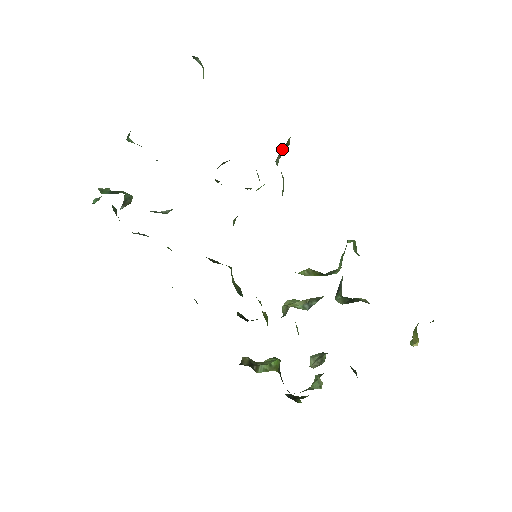
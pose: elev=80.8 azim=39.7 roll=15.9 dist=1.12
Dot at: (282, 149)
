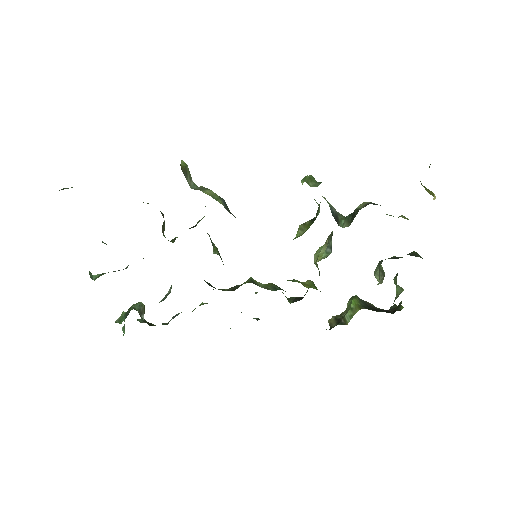
Dot at: (185, 176)
